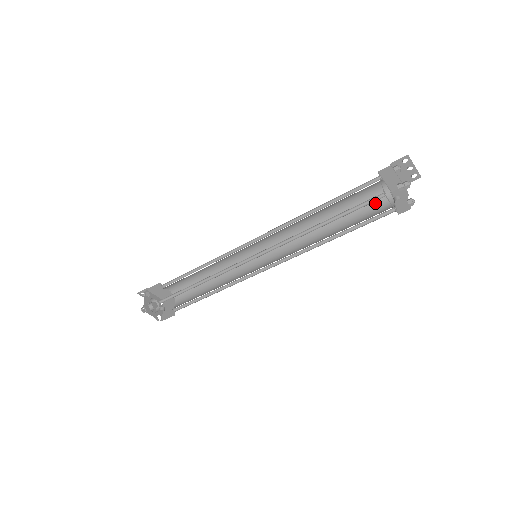
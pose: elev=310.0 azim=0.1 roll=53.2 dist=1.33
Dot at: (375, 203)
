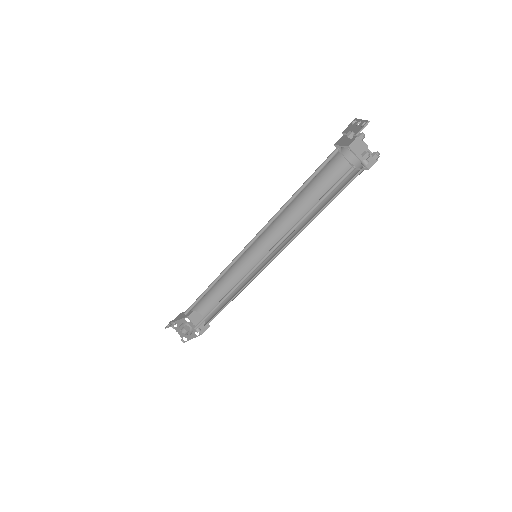
Dot at: (339, 165)
